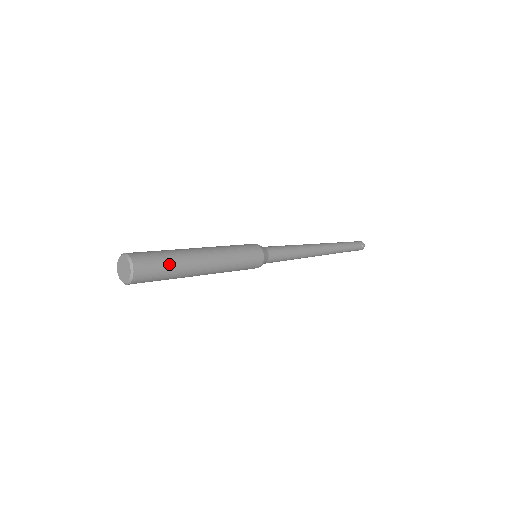
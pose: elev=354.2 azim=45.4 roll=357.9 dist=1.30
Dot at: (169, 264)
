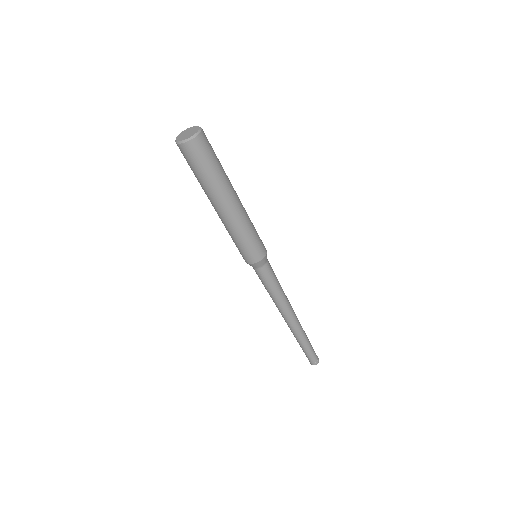
Dot at: (217, 166)
